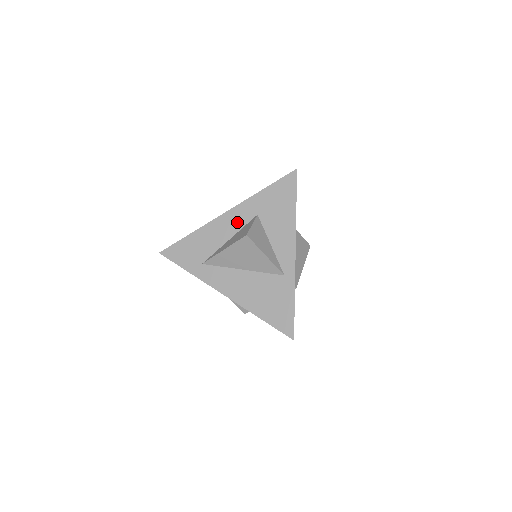
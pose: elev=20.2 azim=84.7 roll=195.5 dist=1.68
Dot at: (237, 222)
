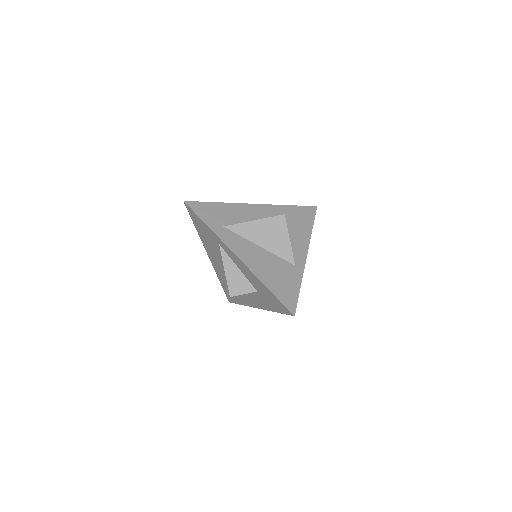
Dot at: (263, 214)
